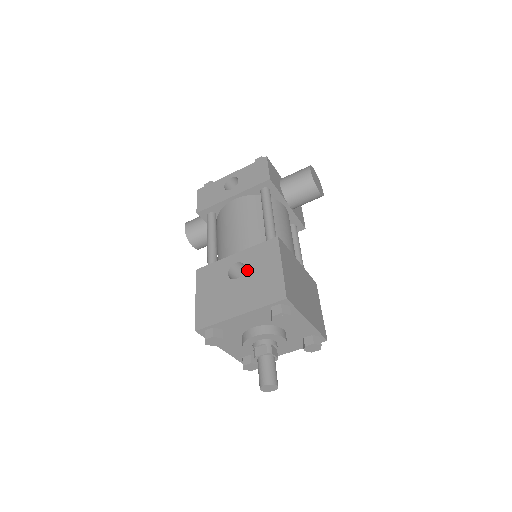
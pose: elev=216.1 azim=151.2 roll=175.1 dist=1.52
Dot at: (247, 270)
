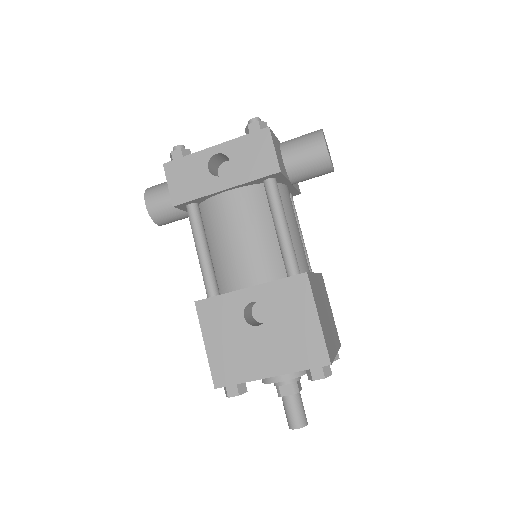
Dot at: (271, 316)
